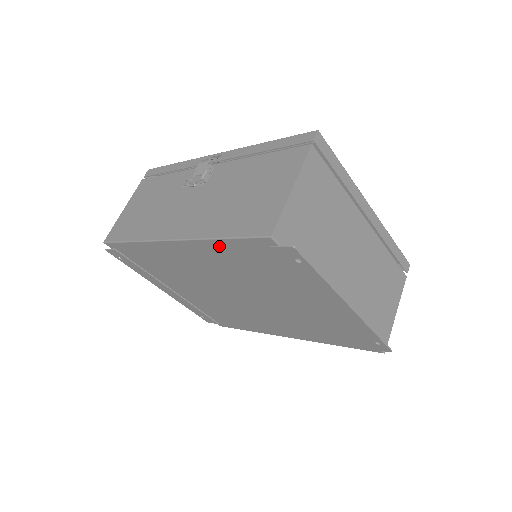
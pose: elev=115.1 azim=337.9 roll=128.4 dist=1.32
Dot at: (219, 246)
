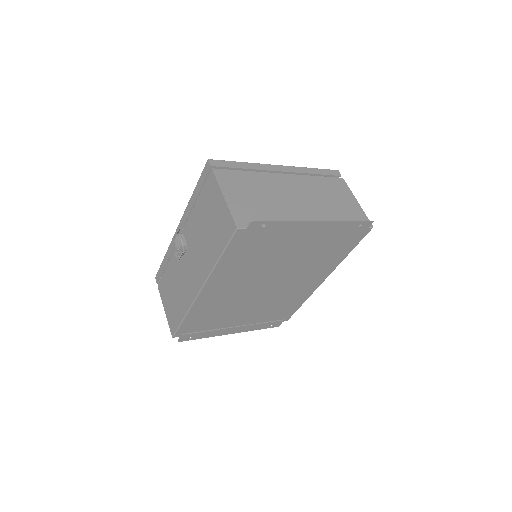
Dot at: (224, 264)
